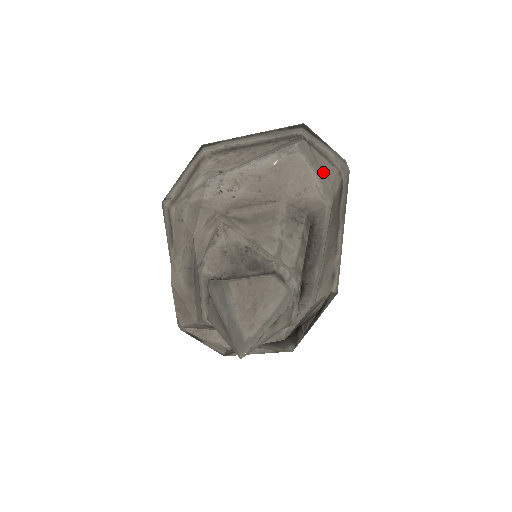
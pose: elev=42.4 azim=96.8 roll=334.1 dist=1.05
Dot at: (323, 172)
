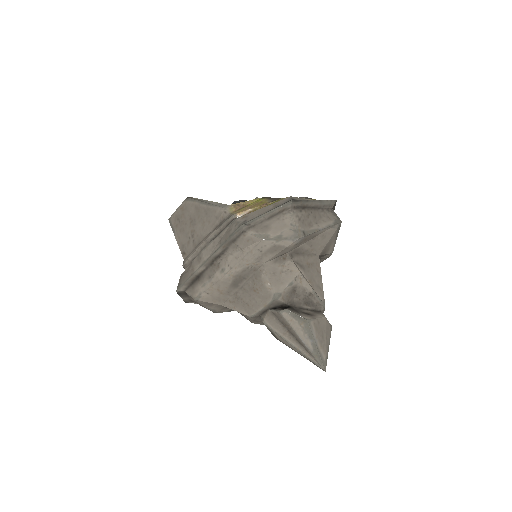
Dot at: occluded
